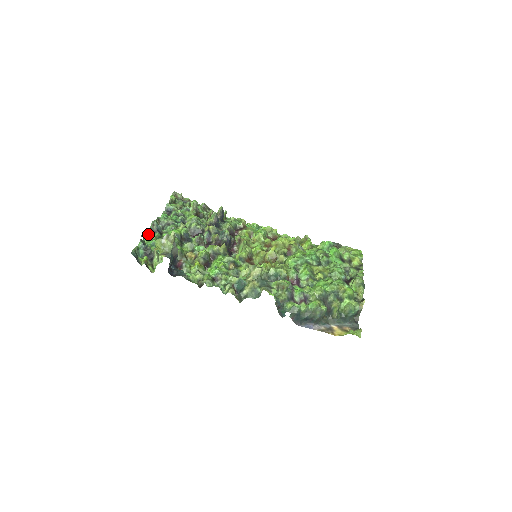
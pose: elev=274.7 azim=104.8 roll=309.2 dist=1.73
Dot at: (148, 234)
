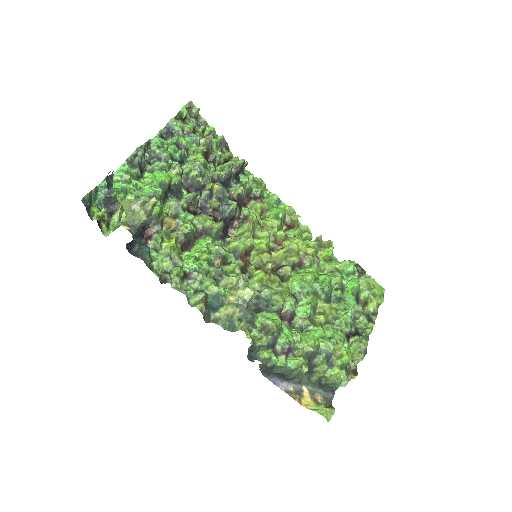
Dot at: (122, 167)
